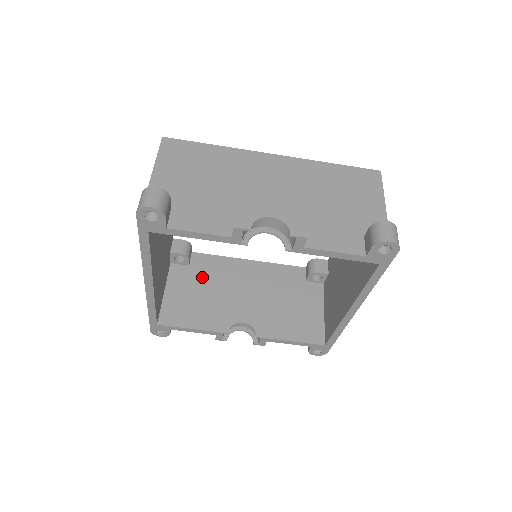
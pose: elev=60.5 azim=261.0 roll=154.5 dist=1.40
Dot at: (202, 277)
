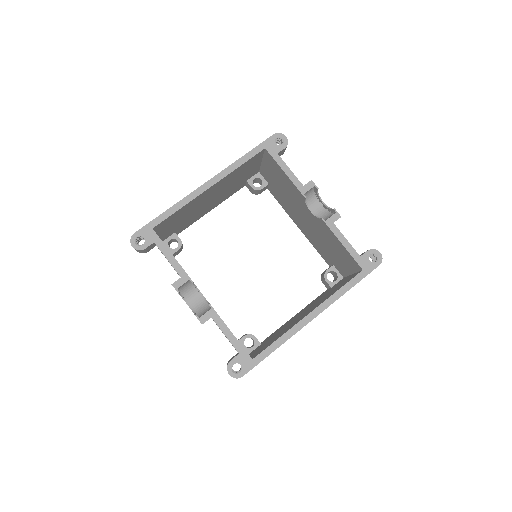
Dot at: occluded
